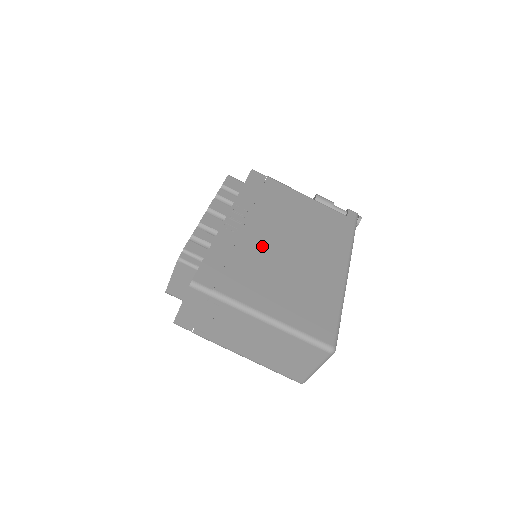
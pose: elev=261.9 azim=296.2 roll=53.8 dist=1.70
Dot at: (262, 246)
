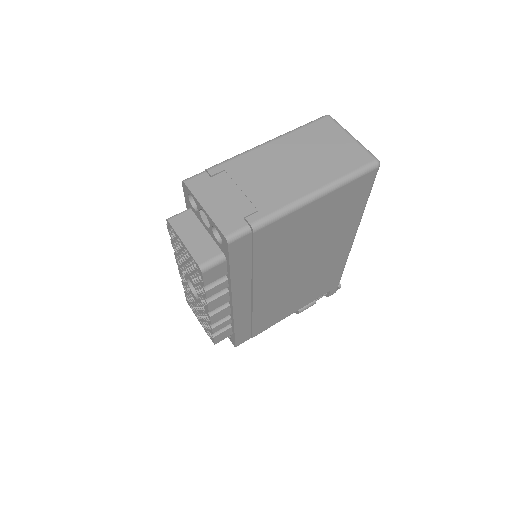
Dot at: occluded
